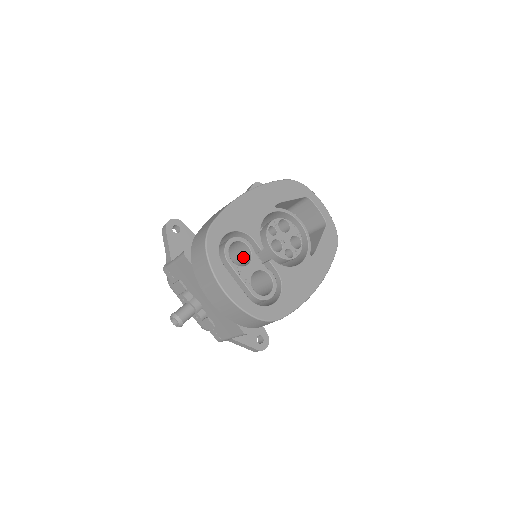
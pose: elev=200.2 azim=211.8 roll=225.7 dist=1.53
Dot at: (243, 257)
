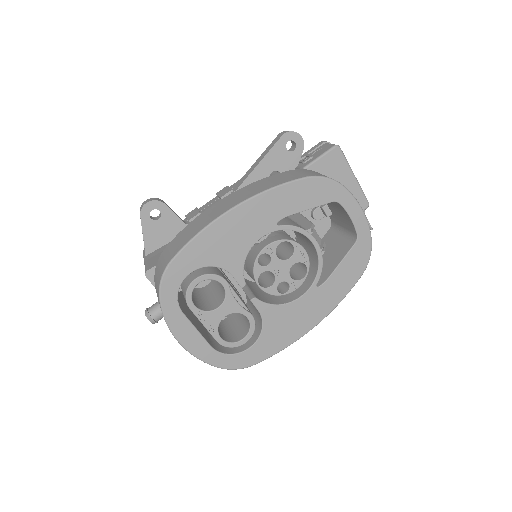
Dot at: (221, 285)
